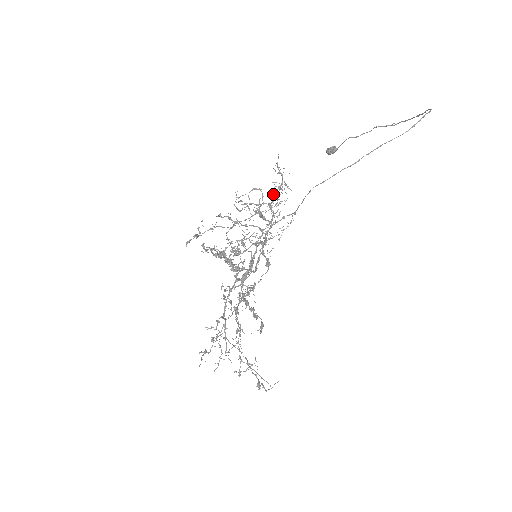
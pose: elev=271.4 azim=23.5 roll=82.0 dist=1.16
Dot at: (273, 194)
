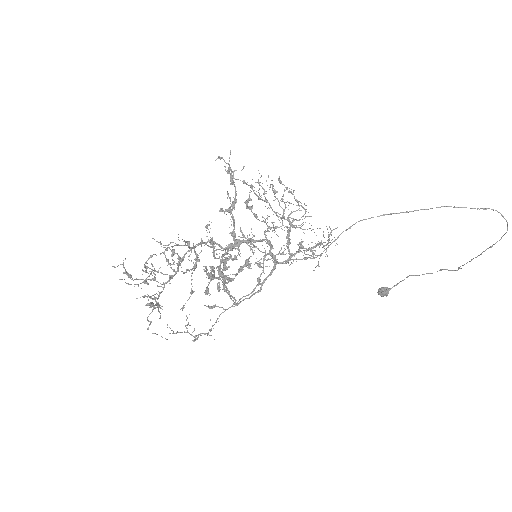
Dot at: occluded
